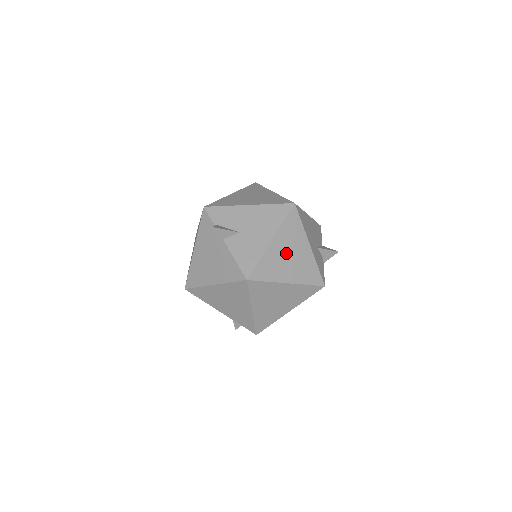
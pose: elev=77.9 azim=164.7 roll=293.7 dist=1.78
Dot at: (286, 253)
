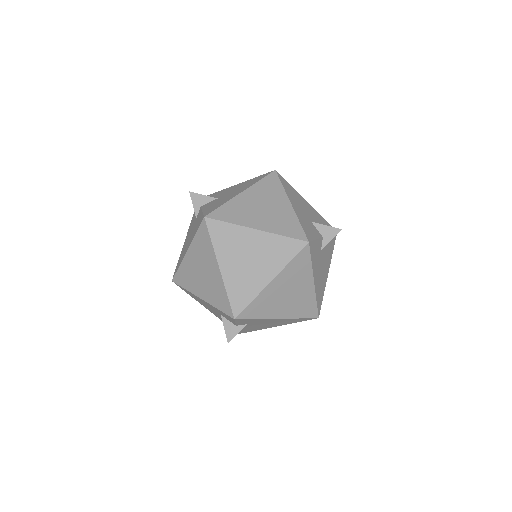
Dot at: (258, 204)
